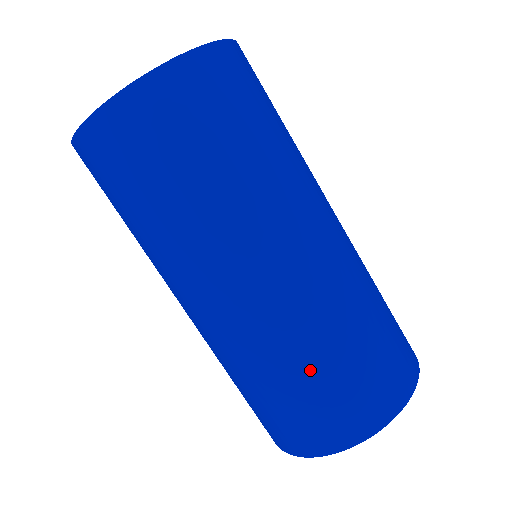
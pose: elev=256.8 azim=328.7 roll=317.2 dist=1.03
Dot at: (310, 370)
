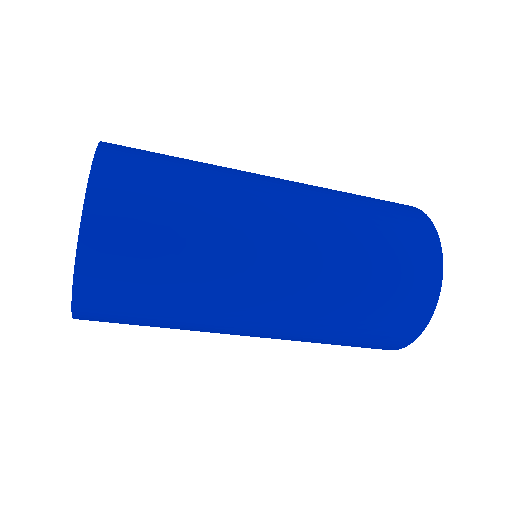
Dot at: (348, 330)
